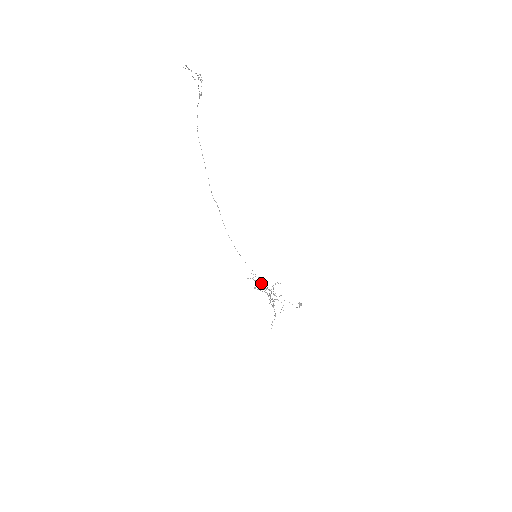
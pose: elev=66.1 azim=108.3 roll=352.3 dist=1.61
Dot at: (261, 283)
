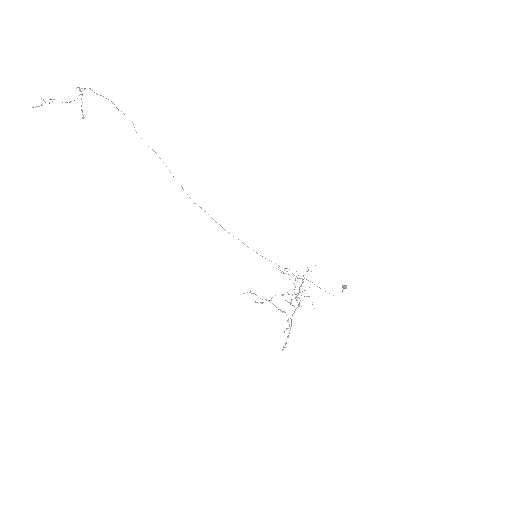
Dot at: (288, 274)
